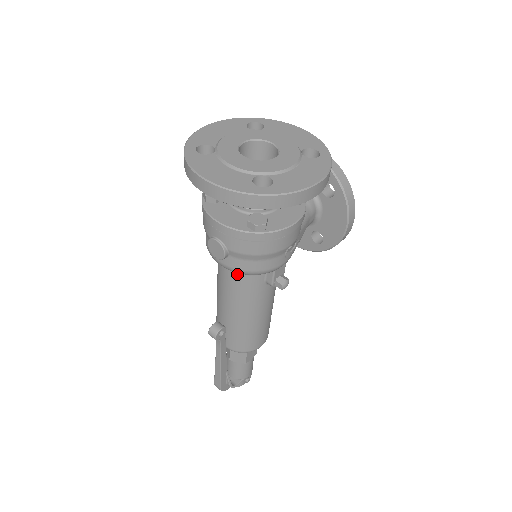
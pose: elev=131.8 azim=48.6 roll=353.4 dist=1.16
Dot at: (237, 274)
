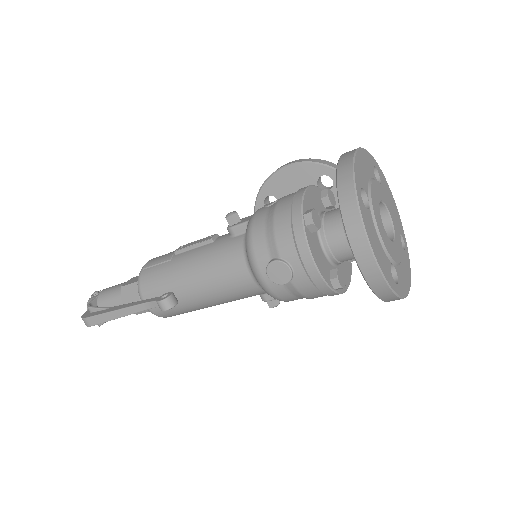
Dot at: (254, 284)
